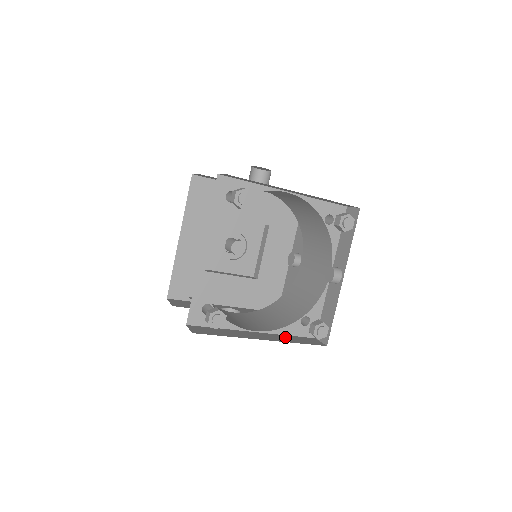
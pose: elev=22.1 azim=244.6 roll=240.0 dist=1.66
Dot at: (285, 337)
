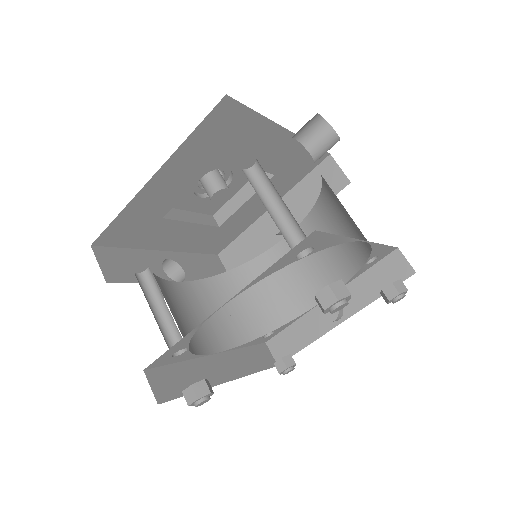
Dot at: (243, 357)
